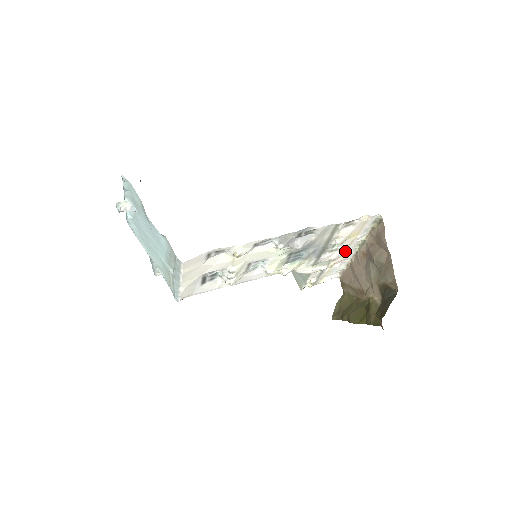
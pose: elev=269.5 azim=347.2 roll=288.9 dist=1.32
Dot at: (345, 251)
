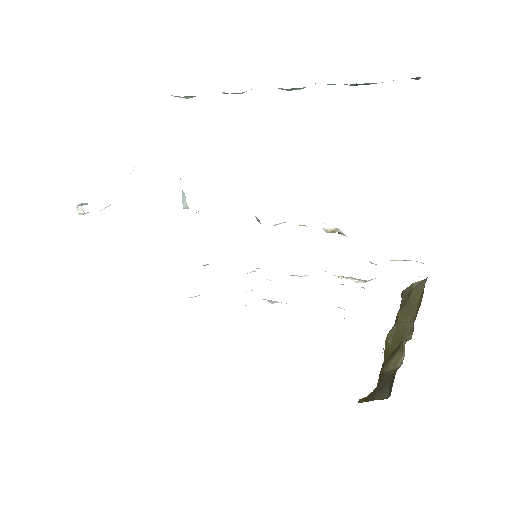
Dot at: occluded
